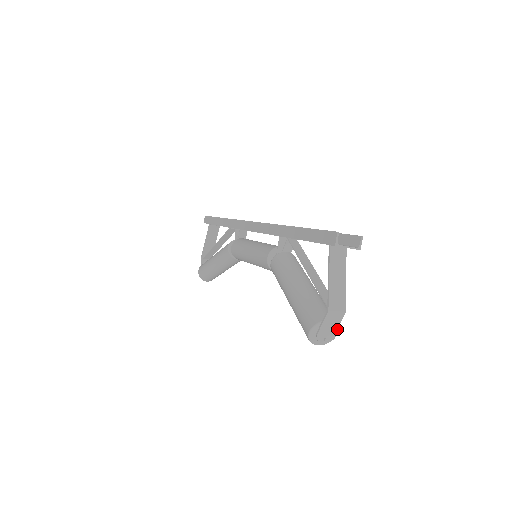
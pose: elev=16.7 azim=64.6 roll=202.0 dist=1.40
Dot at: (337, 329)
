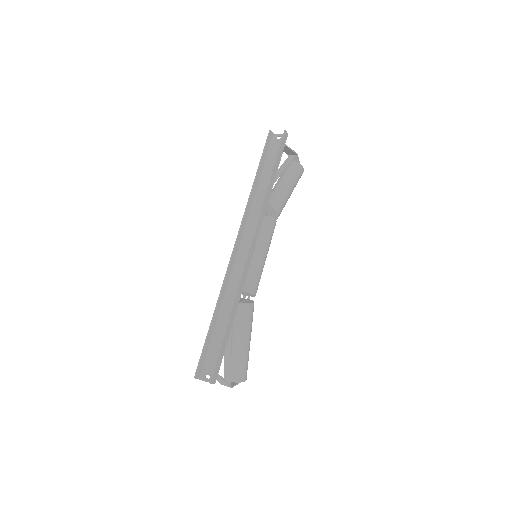
Dot at: occluded
